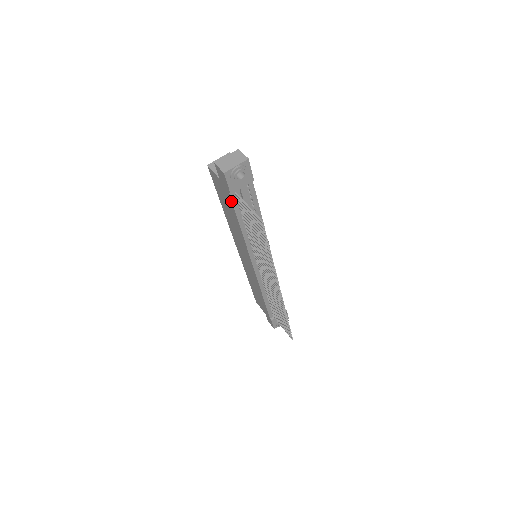
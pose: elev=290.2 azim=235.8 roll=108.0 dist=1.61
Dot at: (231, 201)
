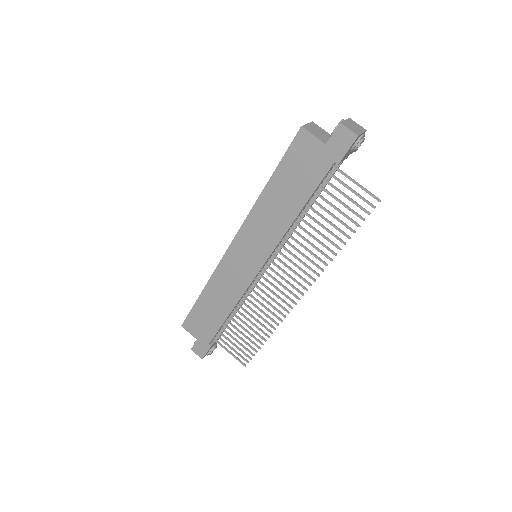
Dot at: (324, 174)
